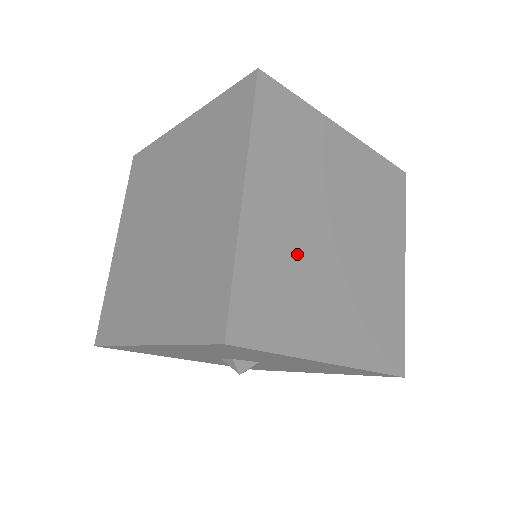
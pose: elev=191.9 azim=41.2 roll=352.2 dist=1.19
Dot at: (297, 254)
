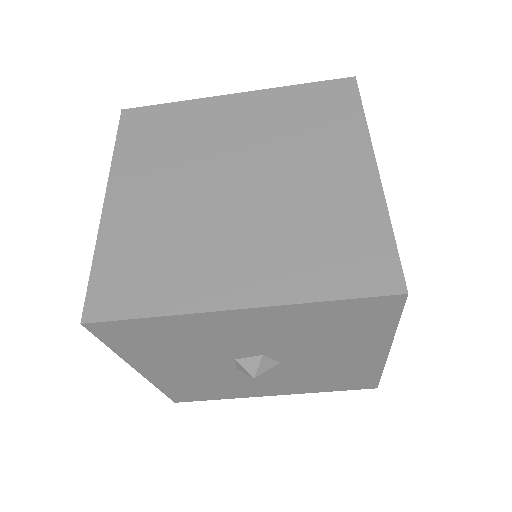
Dot at: occluded
